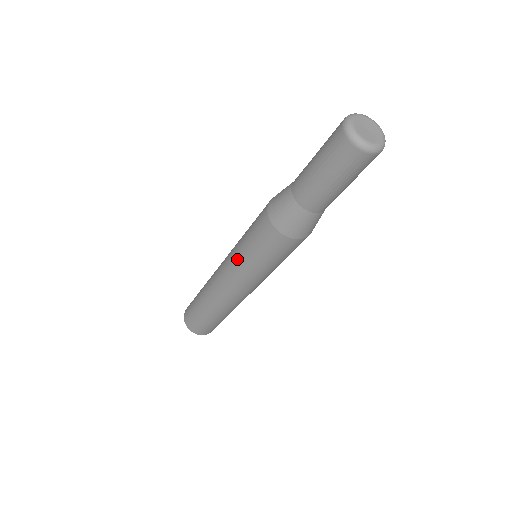
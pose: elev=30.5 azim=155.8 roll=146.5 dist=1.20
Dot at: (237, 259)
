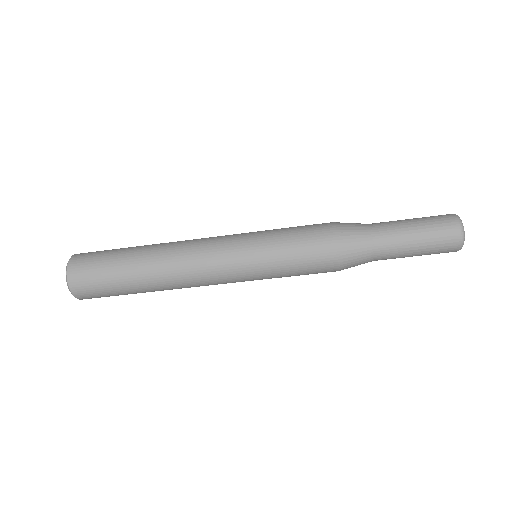
Dot at: (254, 238)
